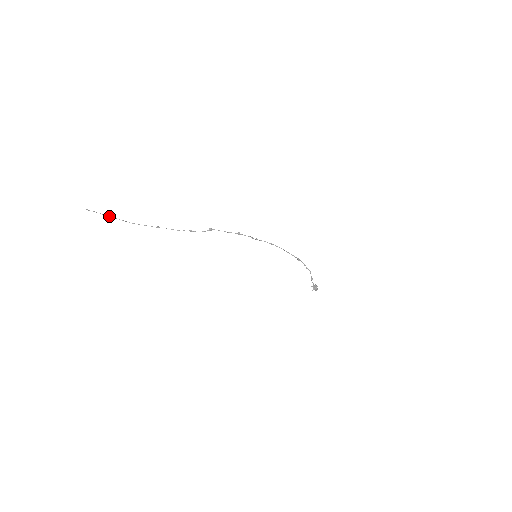
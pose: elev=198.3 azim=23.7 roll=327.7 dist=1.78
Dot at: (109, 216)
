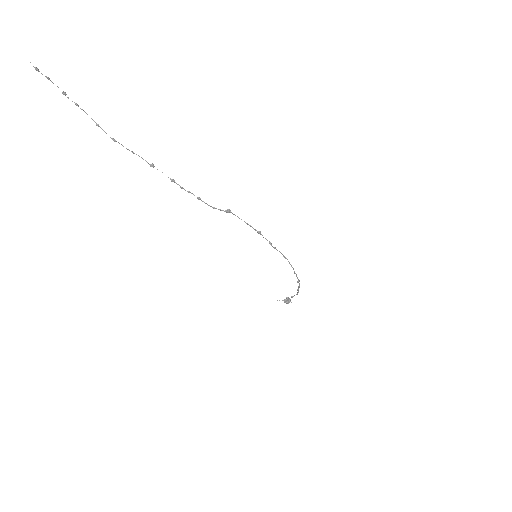
Dot at: (75, 103)
